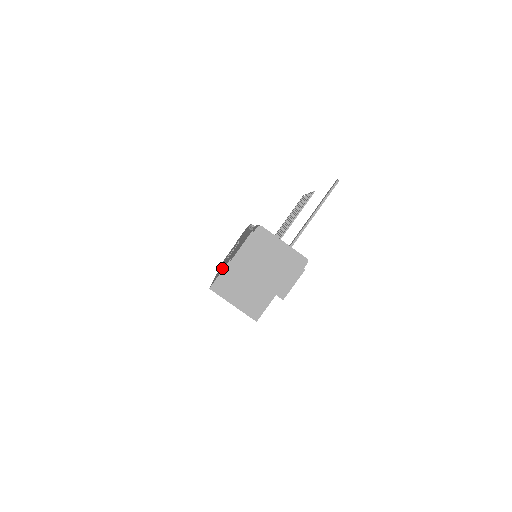
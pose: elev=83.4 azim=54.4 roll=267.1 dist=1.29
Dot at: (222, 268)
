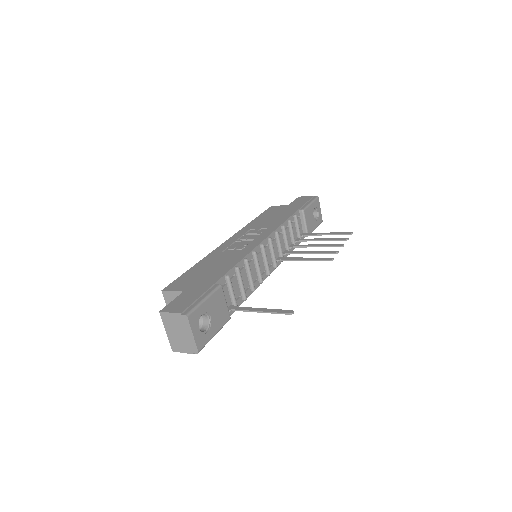
Dot at: (190, 277)
